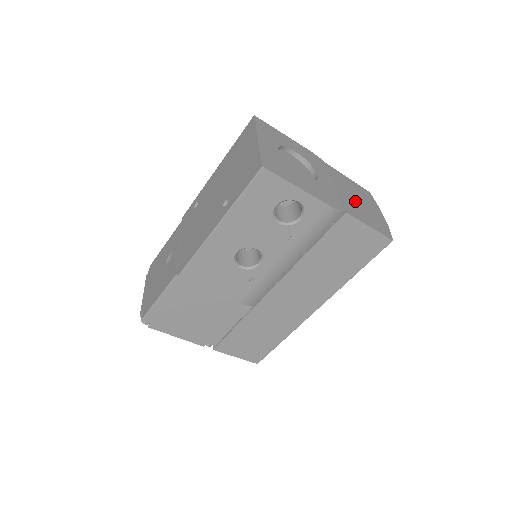
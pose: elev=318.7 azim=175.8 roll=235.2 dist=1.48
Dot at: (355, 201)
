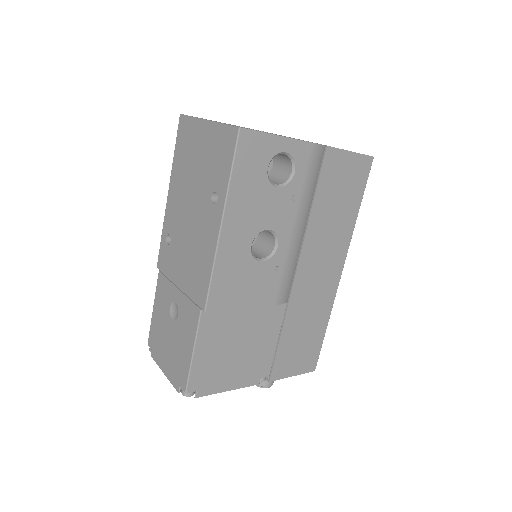
Dot at: occluded
